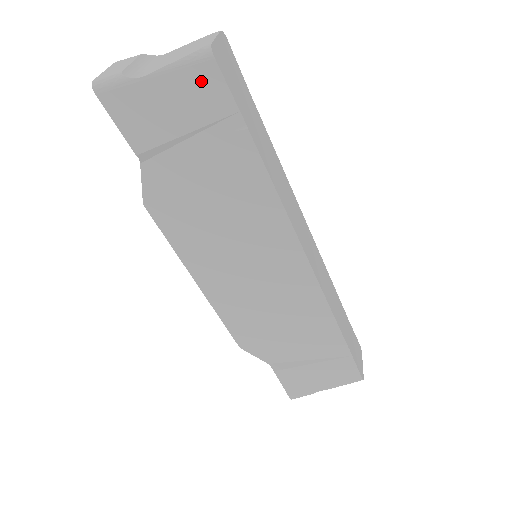
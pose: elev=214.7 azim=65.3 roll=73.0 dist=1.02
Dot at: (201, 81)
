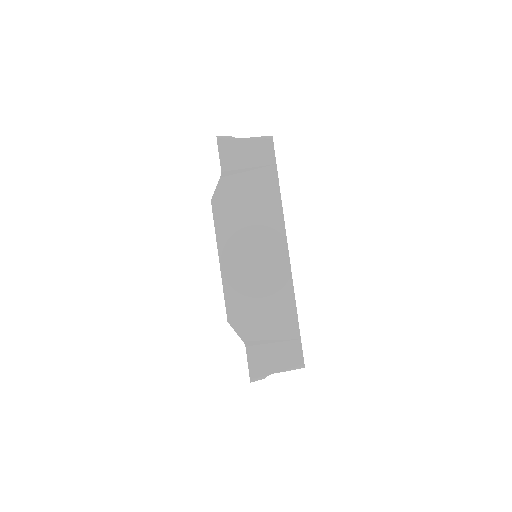
Dot at: (264, 147)
